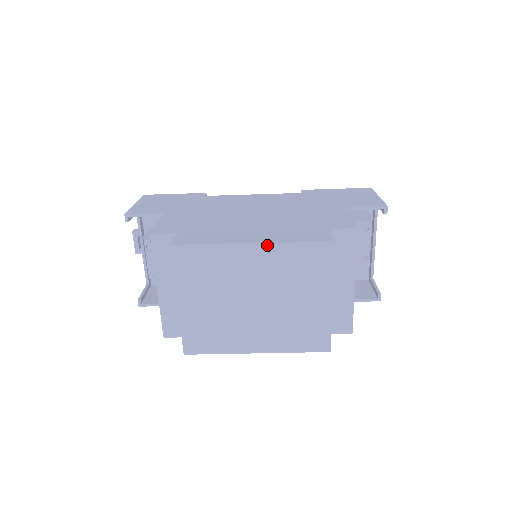
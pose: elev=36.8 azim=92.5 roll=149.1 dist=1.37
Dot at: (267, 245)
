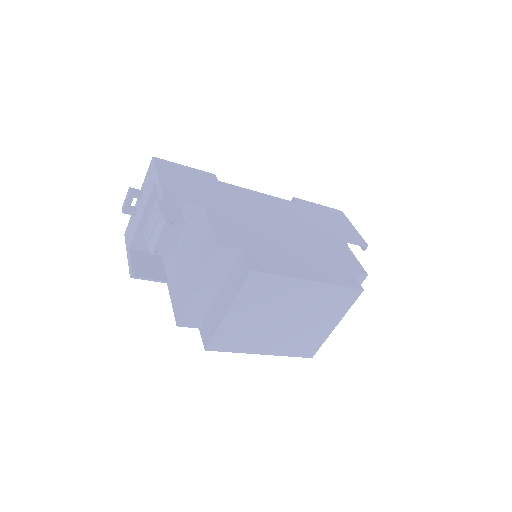
Dot at: (321, 284)
